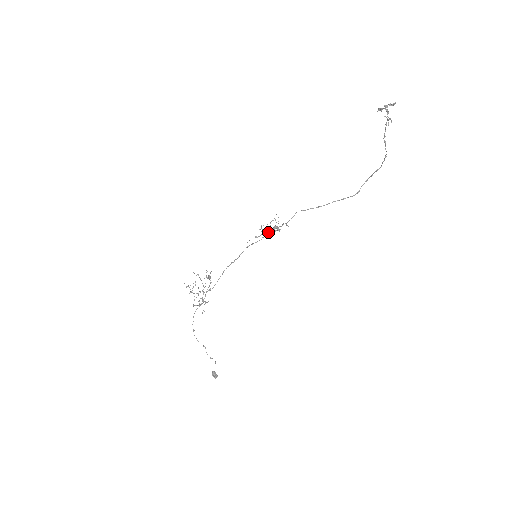
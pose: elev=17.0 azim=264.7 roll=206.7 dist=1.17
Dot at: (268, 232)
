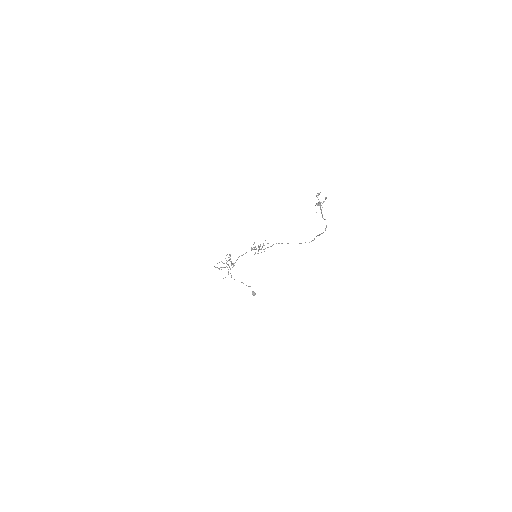
Dot at: (258, 251)
